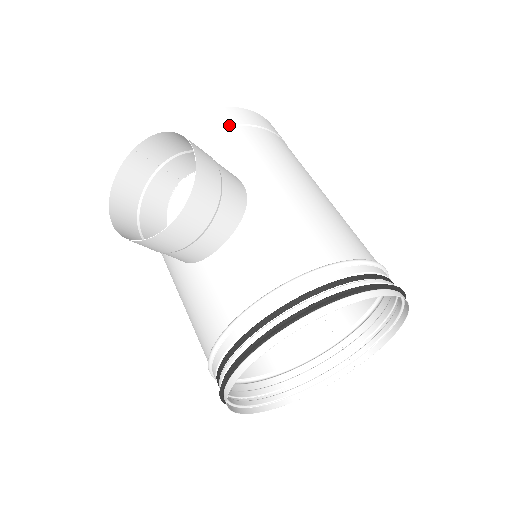
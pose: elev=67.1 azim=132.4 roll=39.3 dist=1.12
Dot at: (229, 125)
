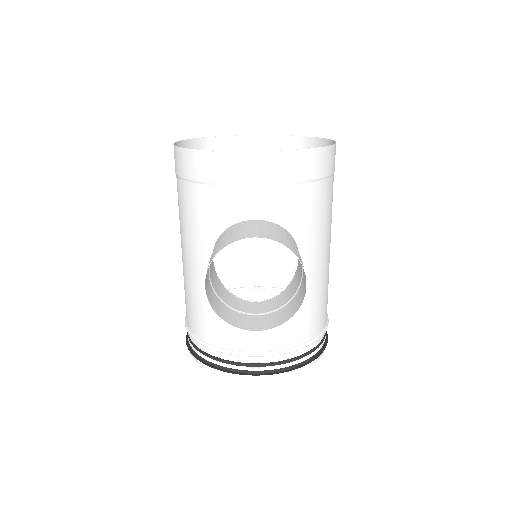
Dot at: (317, 179)
